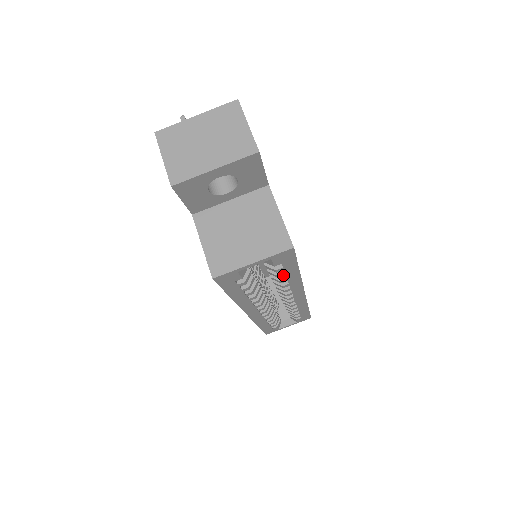
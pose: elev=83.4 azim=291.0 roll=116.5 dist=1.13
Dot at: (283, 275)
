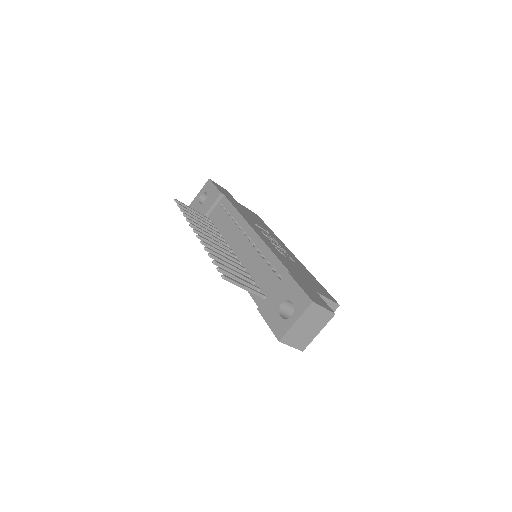
Dot at: occluded
